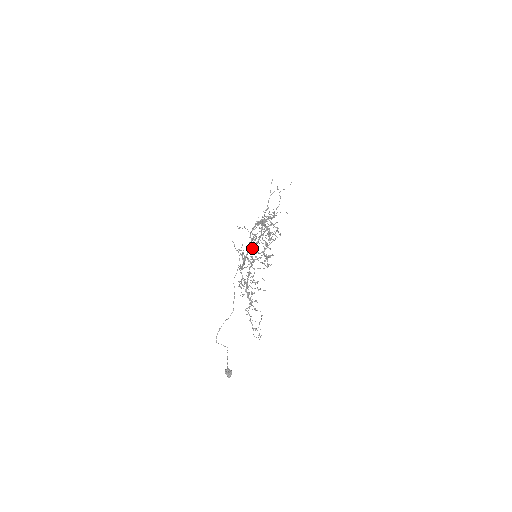
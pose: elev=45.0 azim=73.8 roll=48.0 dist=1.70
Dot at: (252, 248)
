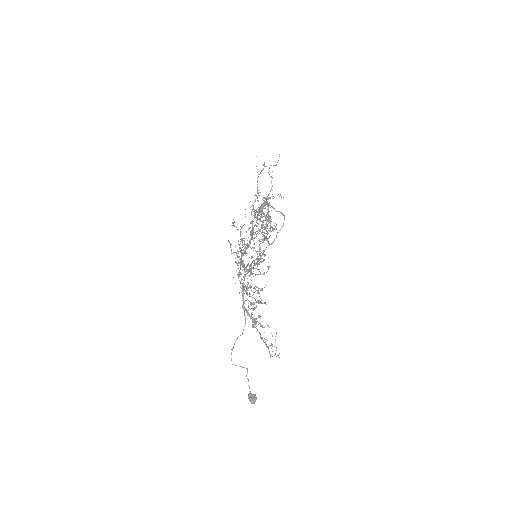
Dot at: (245, 250)
